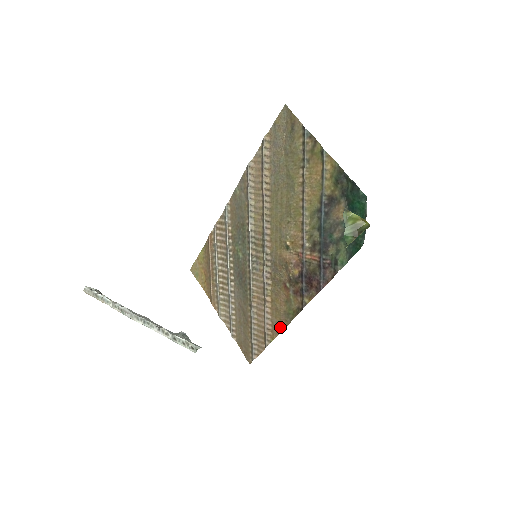
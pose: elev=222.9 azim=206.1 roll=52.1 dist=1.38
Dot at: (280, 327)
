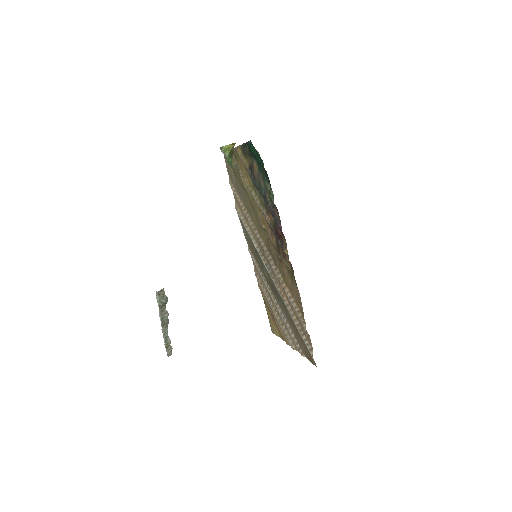
Dot at: (299, 299)
